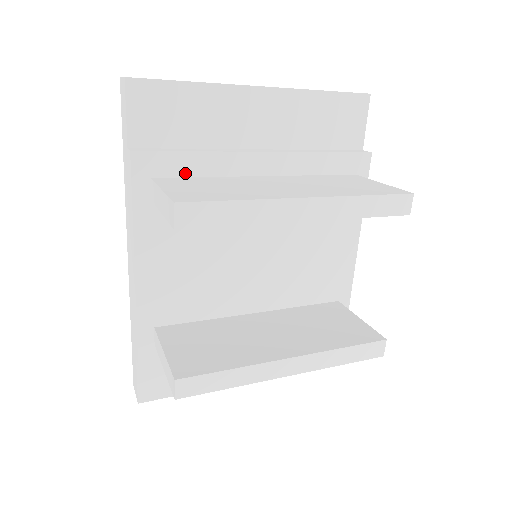
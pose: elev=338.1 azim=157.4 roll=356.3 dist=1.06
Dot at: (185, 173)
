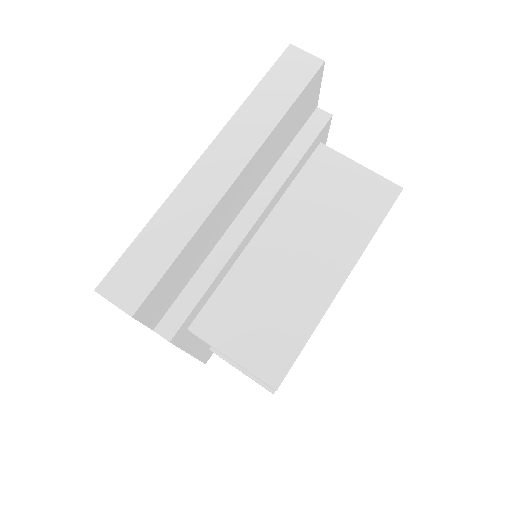
Dot at: (208, 298)
